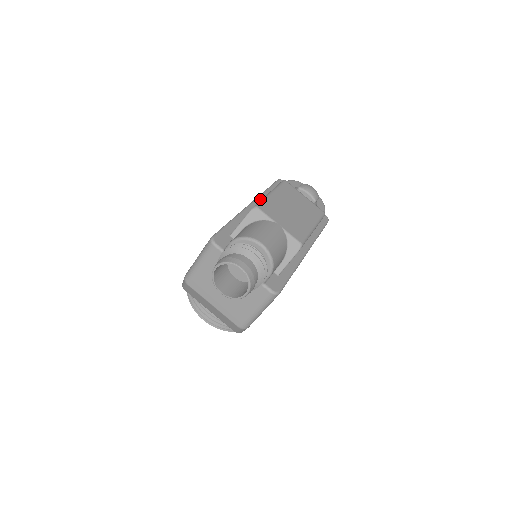
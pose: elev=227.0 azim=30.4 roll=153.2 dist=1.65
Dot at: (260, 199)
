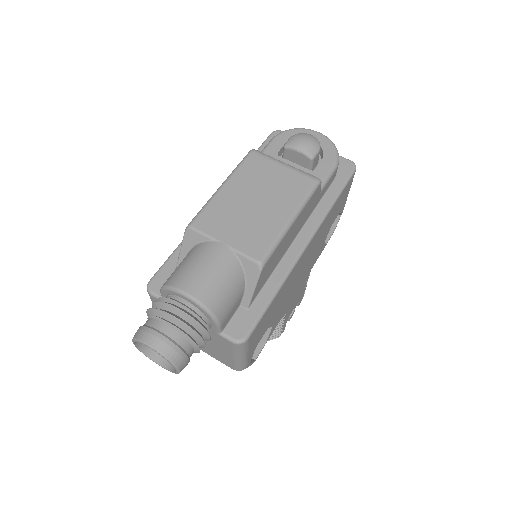
Dot at: occluded
